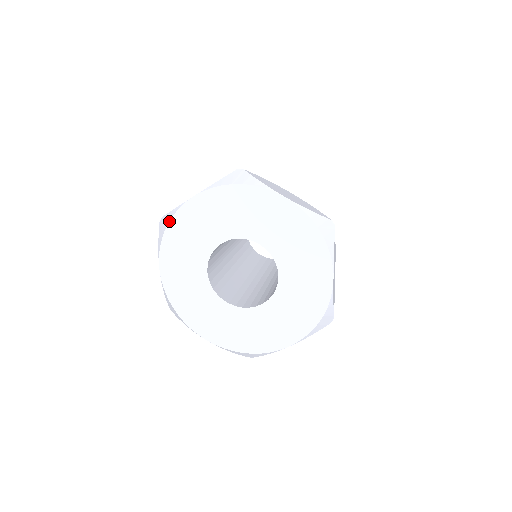
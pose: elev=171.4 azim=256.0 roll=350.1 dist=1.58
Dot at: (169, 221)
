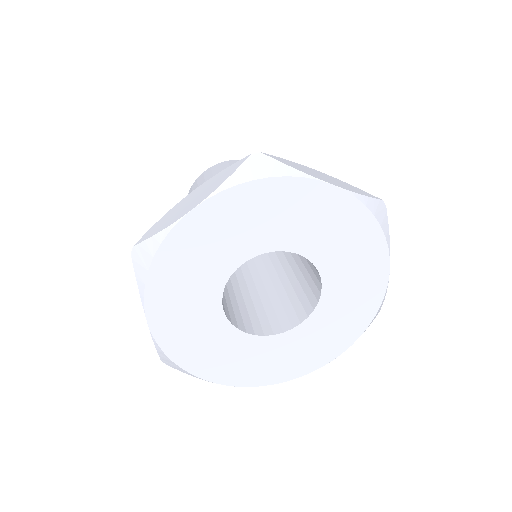
Dot at: (155, 252)
